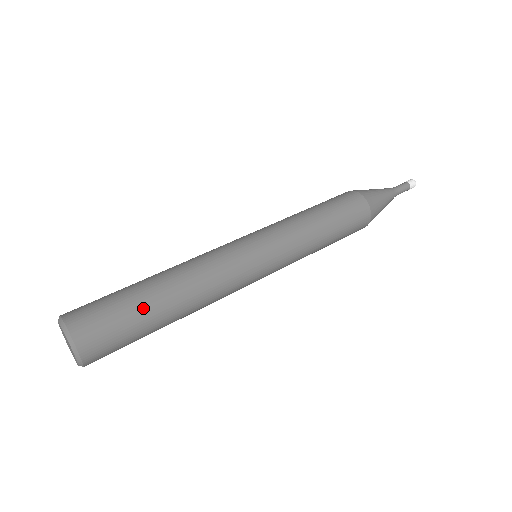
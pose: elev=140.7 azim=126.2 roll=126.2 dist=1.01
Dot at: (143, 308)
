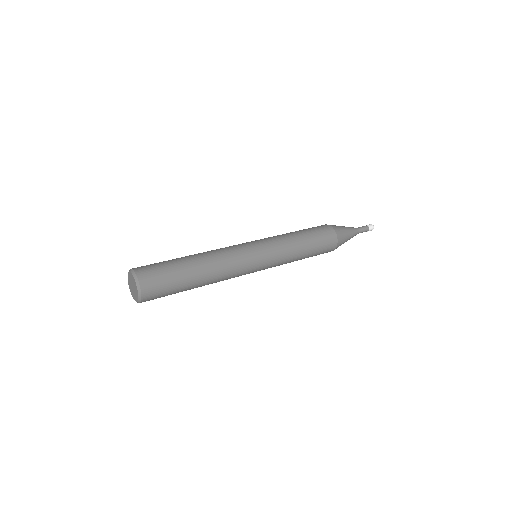
Dot at: (183, 278)
